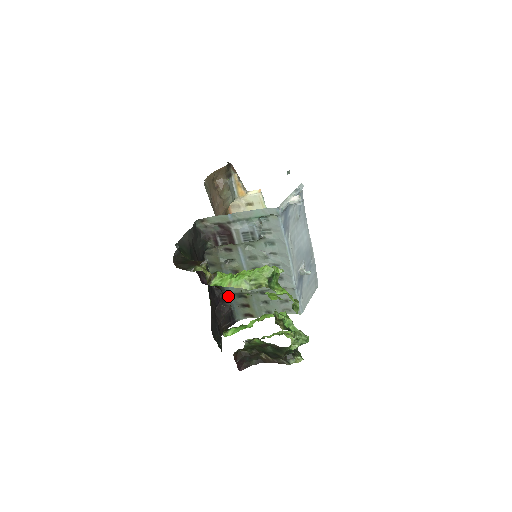
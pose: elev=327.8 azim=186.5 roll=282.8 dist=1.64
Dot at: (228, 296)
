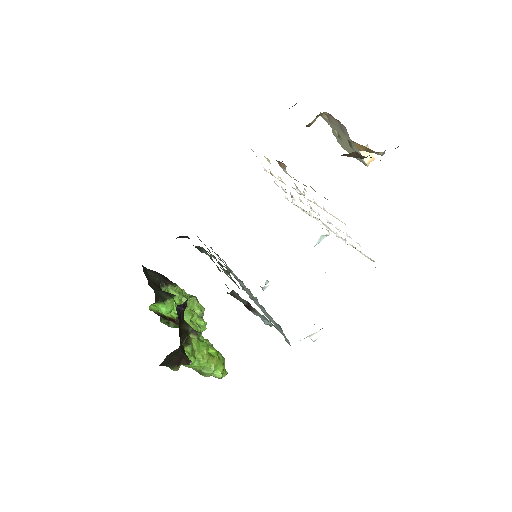
Dot at: occluded
